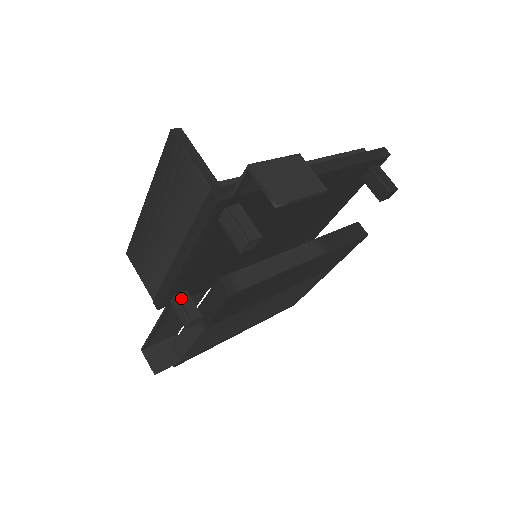
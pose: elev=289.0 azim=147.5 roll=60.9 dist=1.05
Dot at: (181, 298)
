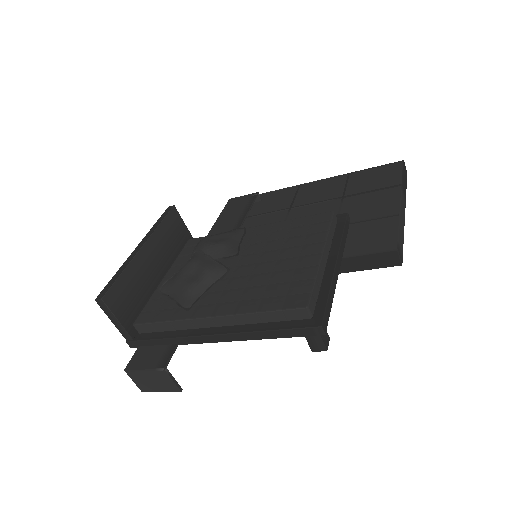
Dot at: occluded
